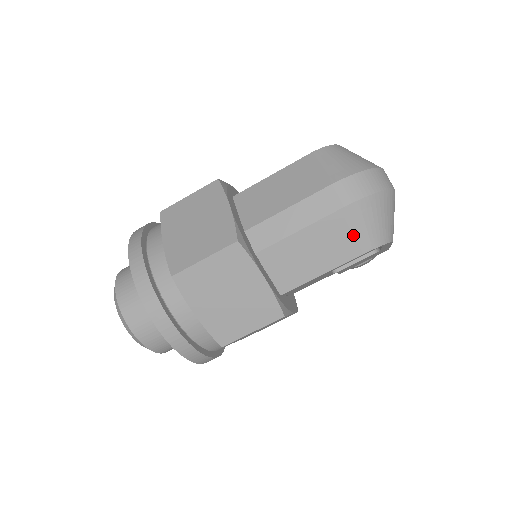
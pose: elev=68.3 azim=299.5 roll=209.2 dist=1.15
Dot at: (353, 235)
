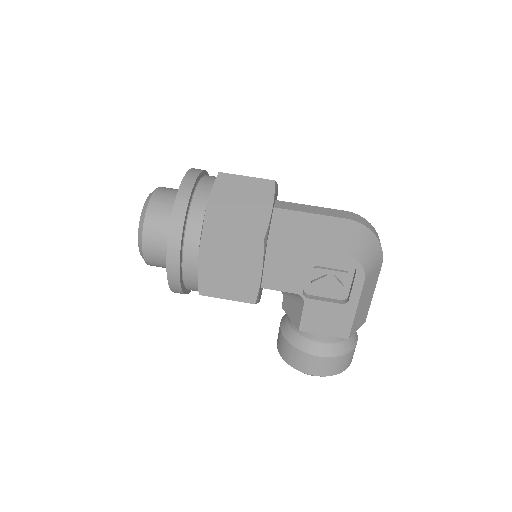
Dot at: (344, 238)
